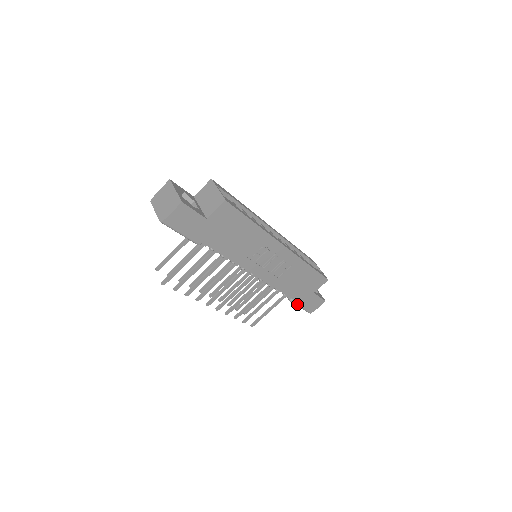
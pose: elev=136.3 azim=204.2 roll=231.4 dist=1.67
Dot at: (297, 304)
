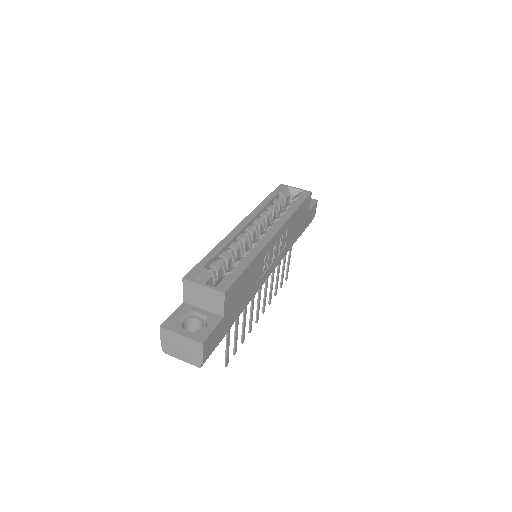
Dot at: (303, 231)
